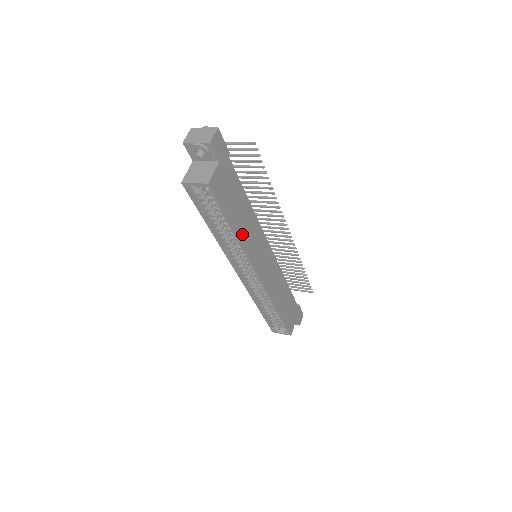
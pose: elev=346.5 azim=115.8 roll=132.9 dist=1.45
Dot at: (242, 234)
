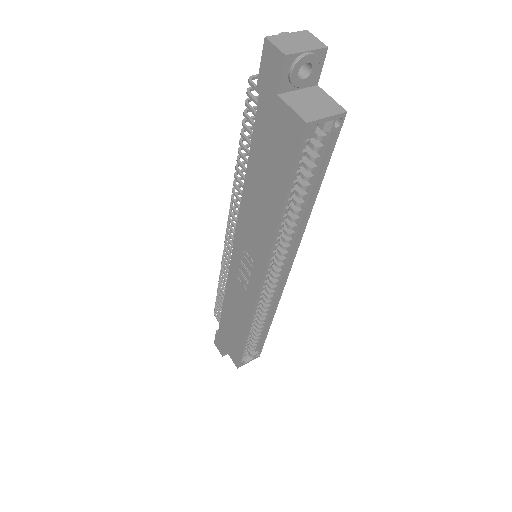
Dot at: occluded
